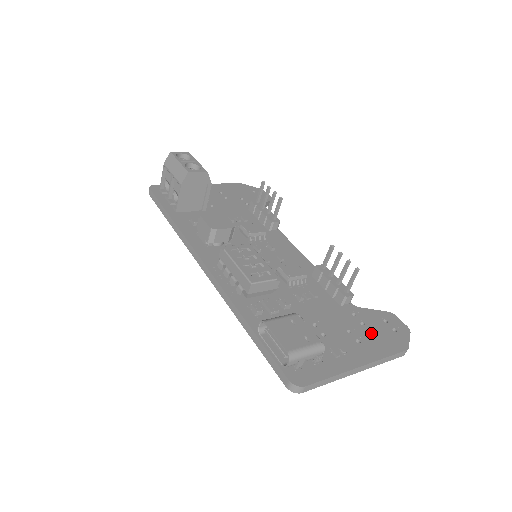
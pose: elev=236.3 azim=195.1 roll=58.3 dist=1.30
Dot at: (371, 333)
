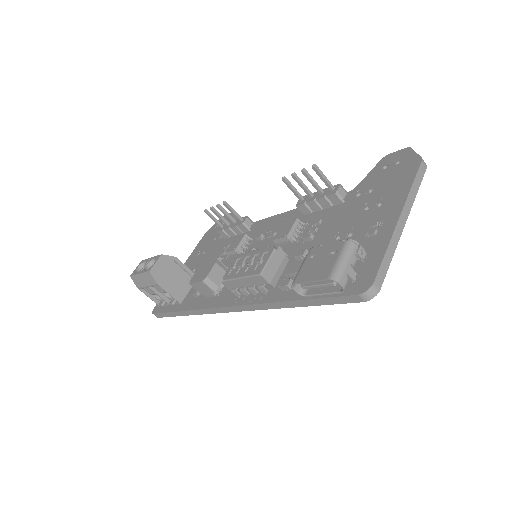
Dot at: (383, 187)
